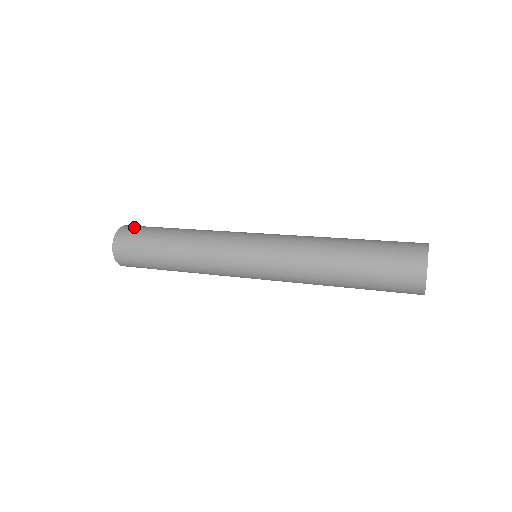
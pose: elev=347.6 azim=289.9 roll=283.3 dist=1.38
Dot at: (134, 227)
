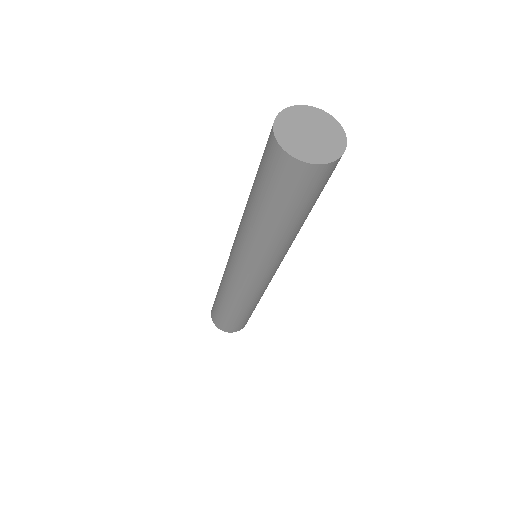
Dot at: occluded
